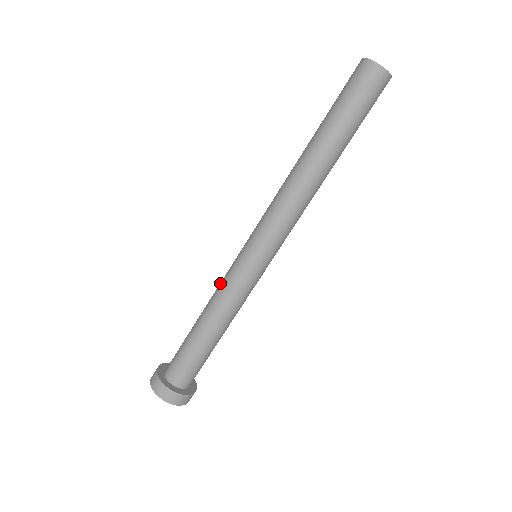
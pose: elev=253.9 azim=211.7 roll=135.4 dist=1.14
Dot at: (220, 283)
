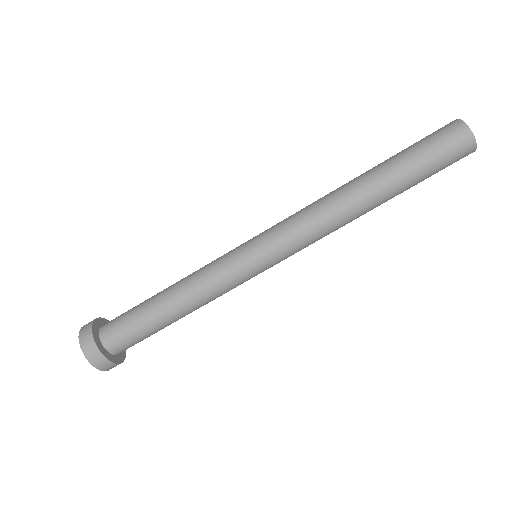
Dot at: (209, 277)
